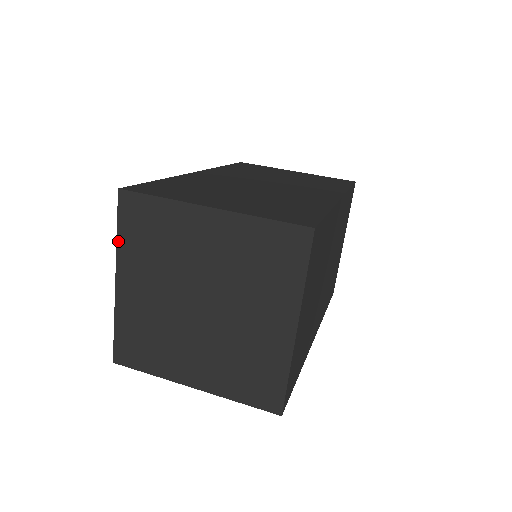
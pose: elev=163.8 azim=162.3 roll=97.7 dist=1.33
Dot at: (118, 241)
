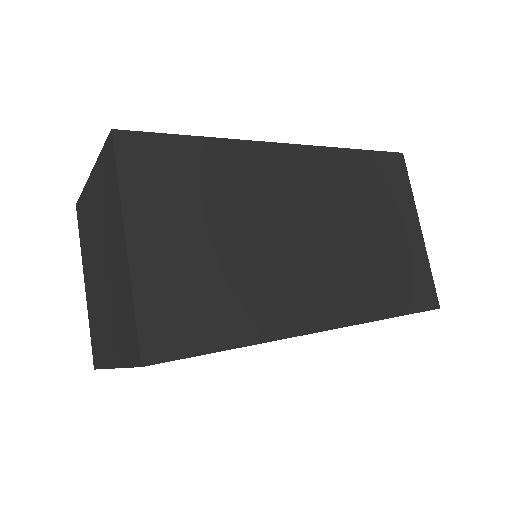
Dot at: (81, 247)
